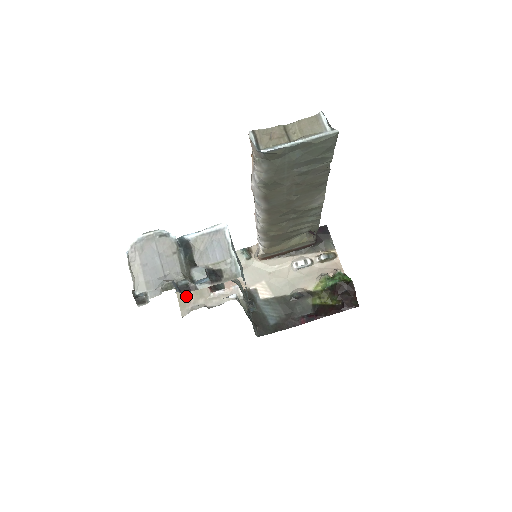
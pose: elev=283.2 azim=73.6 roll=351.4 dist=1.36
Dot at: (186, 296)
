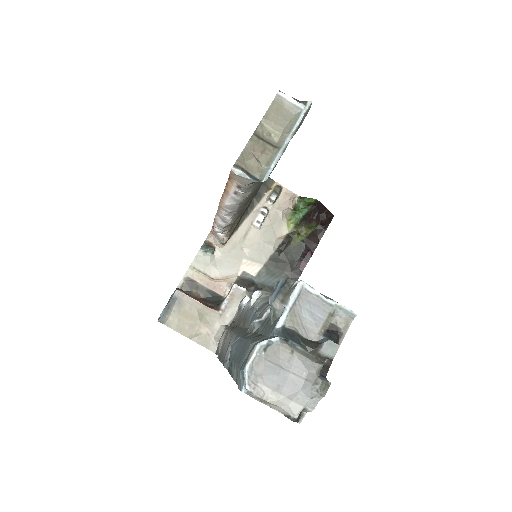
Dot at: (200, 334)
